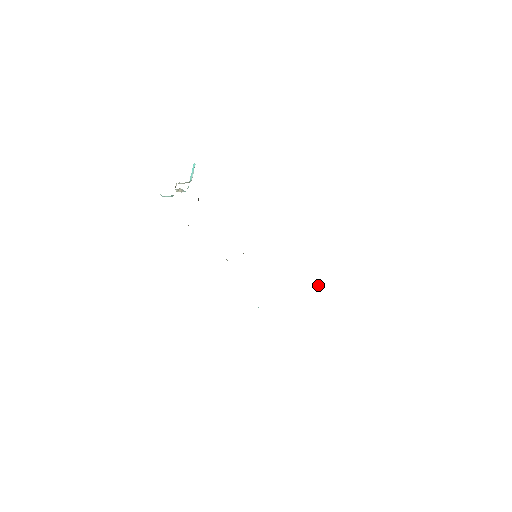
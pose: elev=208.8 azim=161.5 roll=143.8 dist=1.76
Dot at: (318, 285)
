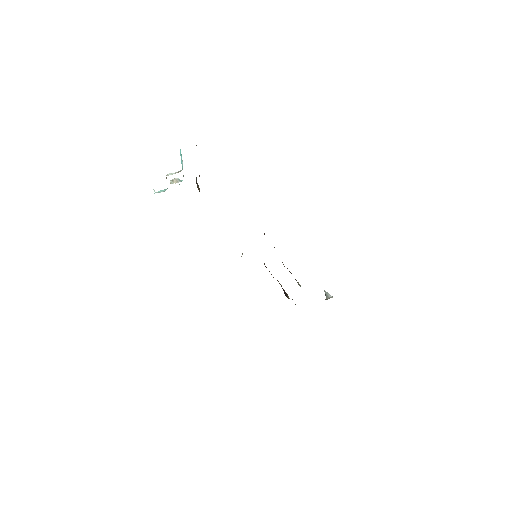
Dot at: (325, 292)
